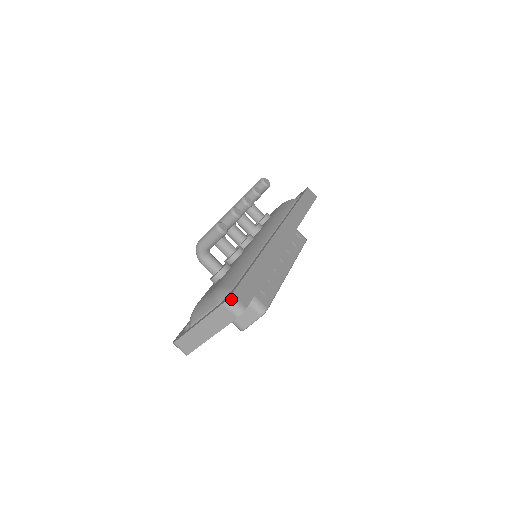
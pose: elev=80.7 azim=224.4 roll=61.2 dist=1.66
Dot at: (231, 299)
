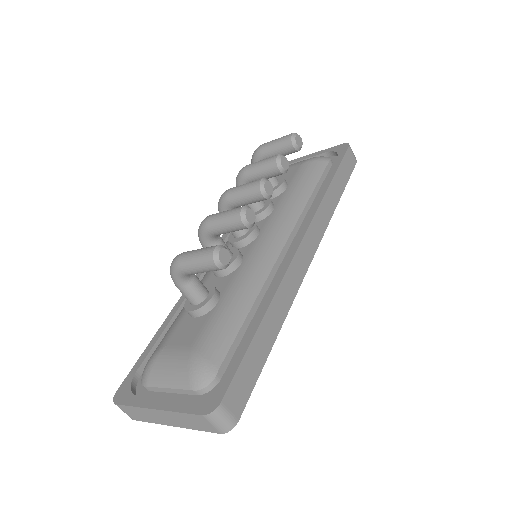
Dot at: (218, 411)
